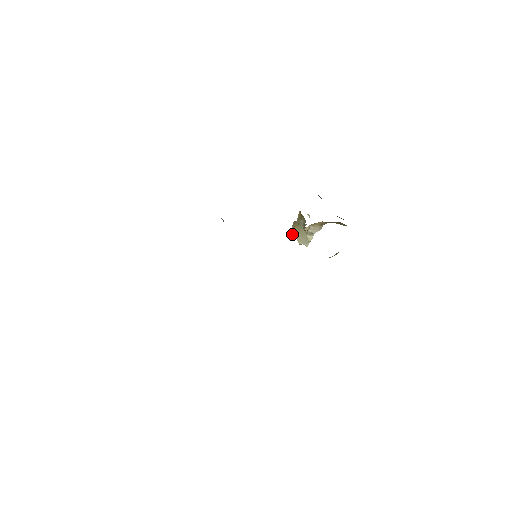
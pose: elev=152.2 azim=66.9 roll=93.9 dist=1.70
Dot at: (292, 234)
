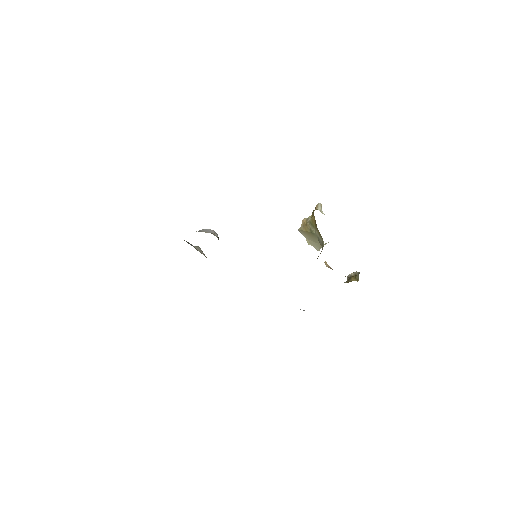
Dot at: (300, 232)
